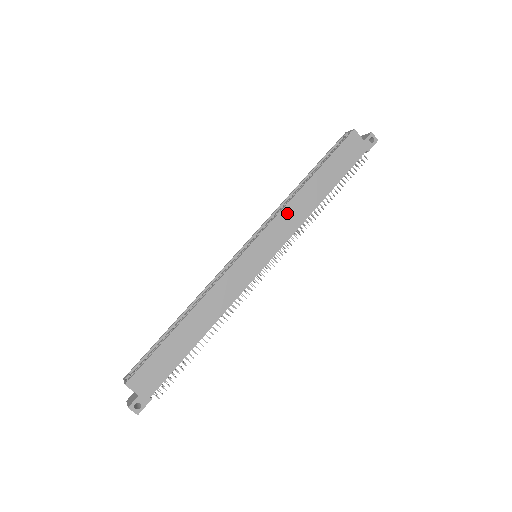
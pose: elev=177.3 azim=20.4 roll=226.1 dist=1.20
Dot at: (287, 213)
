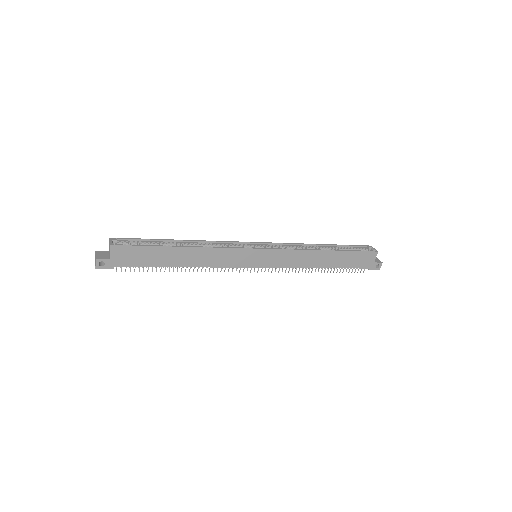
Dot at: (298, 254)
